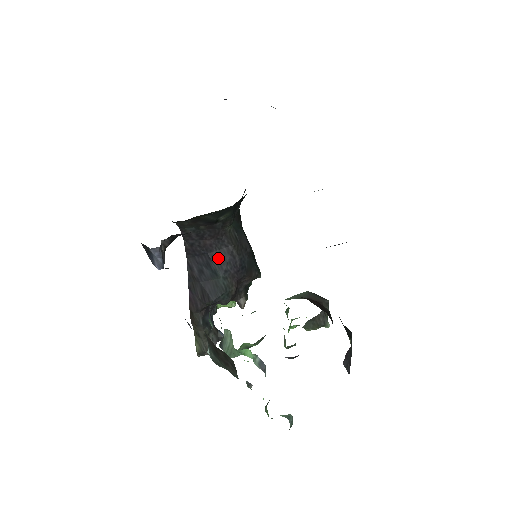
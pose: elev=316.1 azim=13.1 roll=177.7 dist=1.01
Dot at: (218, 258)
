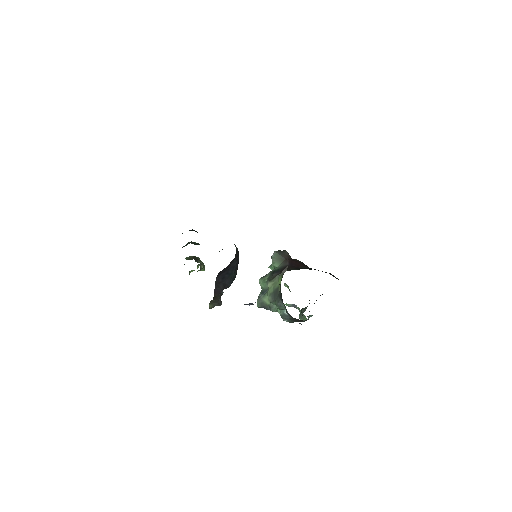
Dot at: (232, 267)
